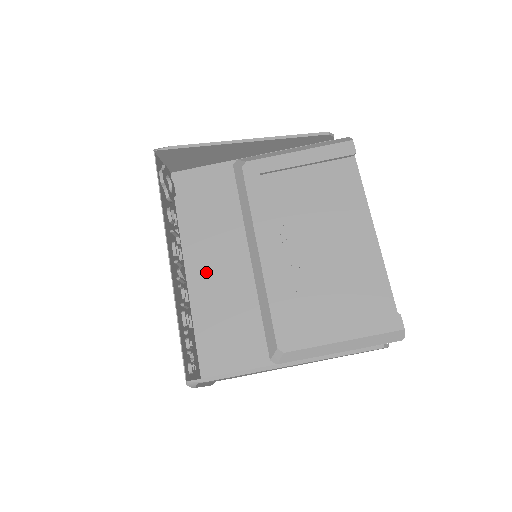
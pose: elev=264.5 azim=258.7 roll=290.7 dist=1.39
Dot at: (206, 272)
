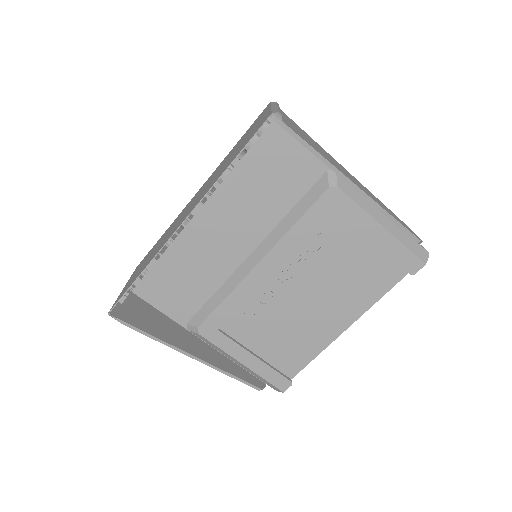
Dot at: (208, 228)
